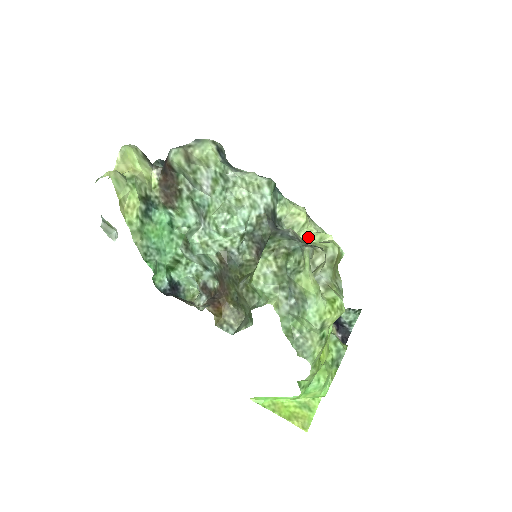
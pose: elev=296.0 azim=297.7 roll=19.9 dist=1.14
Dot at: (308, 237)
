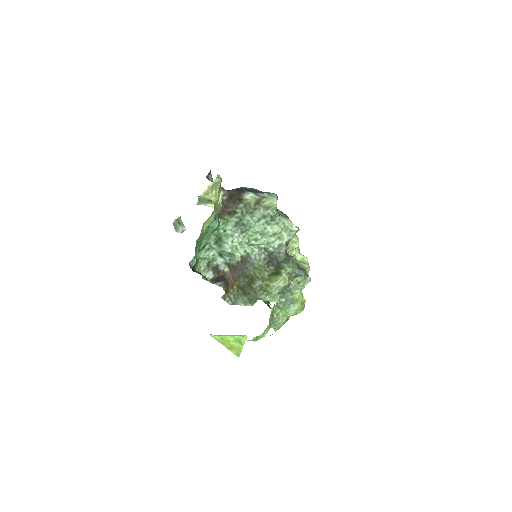
Dot at: (293, 255)
